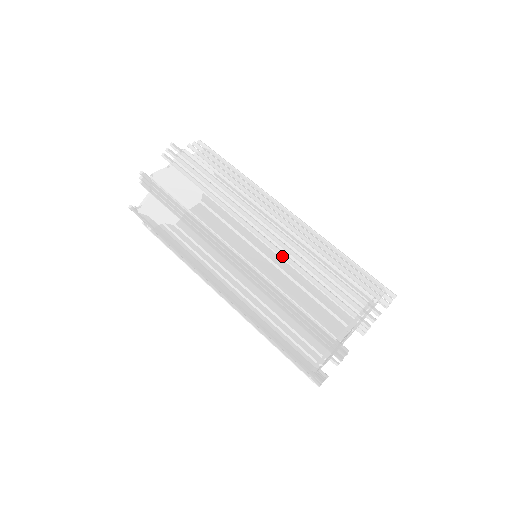
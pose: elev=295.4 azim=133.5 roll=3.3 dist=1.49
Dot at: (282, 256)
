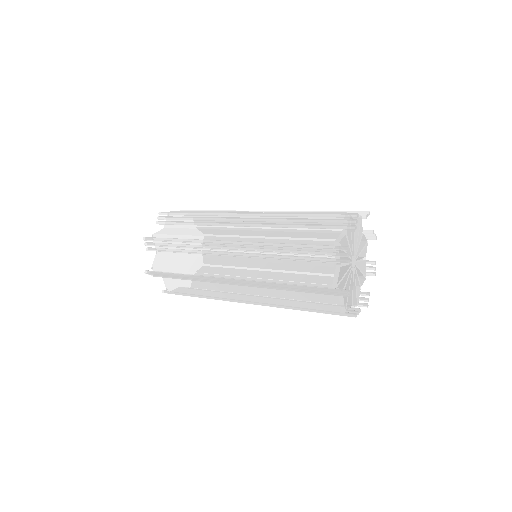
Dot at: occluded
